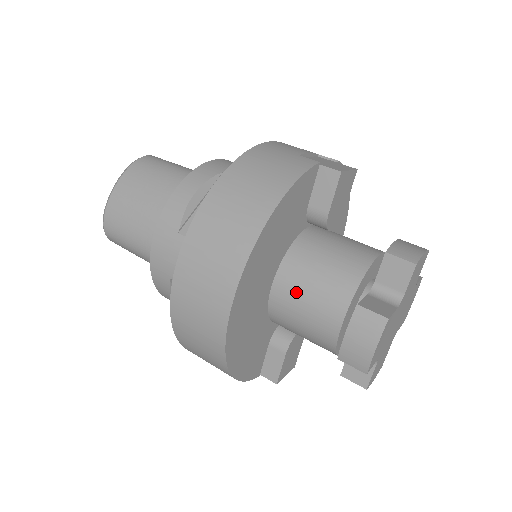
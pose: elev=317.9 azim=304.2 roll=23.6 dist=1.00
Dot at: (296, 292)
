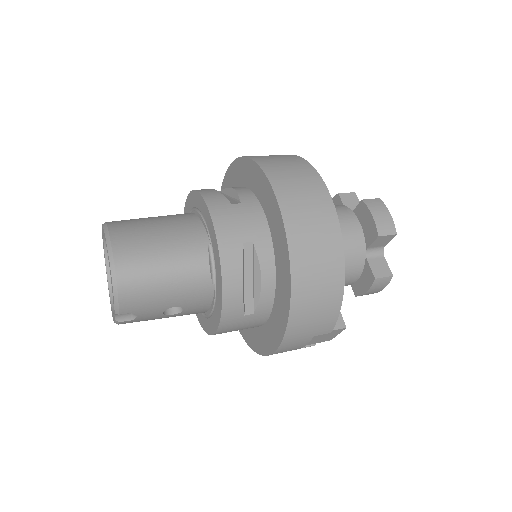
Dot at: occluded
